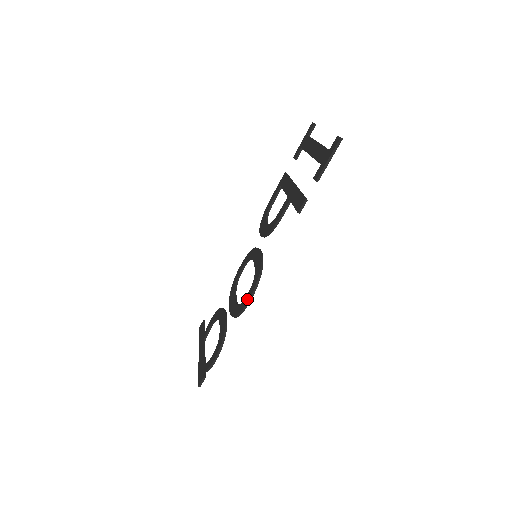
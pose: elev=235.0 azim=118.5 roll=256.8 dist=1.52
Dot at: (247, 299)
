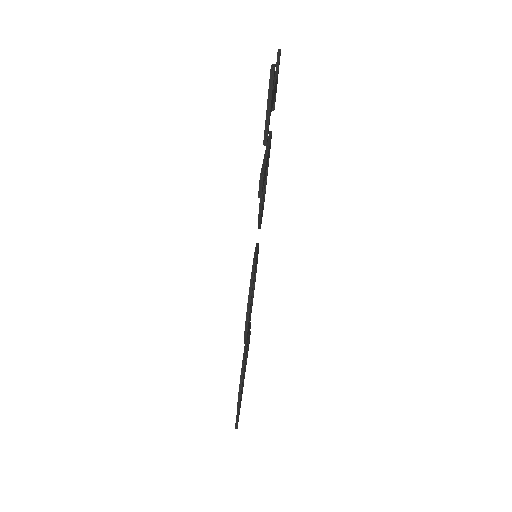
Dot at: (245, 322)
